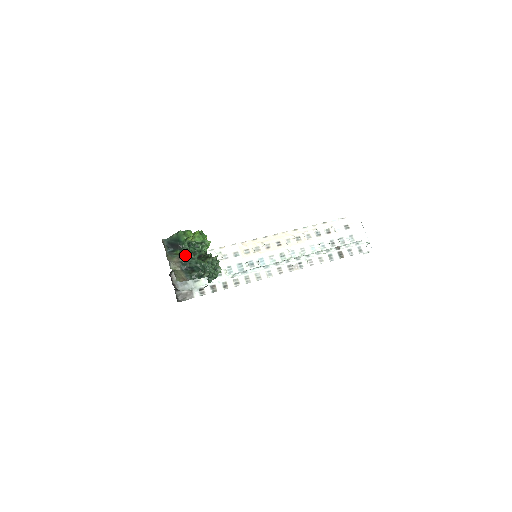
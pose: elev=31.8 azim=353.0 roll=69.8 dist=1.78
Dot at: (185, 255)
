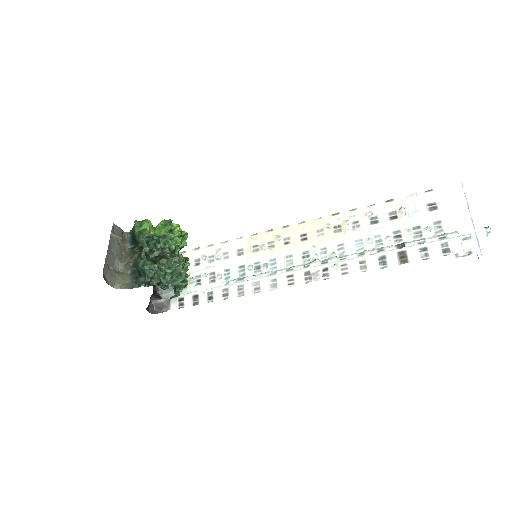
Dot at: (137, 253)
